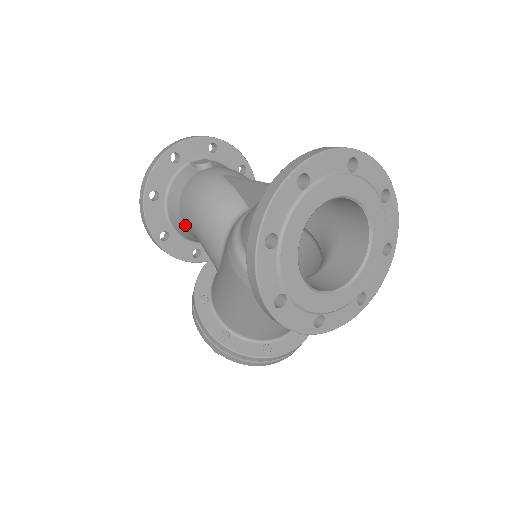
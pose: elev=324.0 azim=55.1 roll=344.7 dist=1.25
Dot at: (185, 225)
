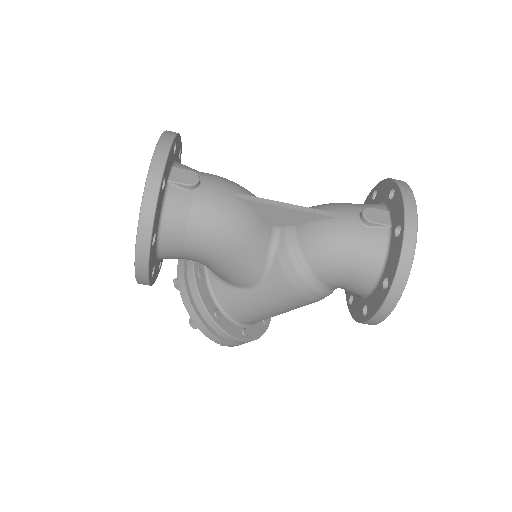
Dot at: (189, 256)
